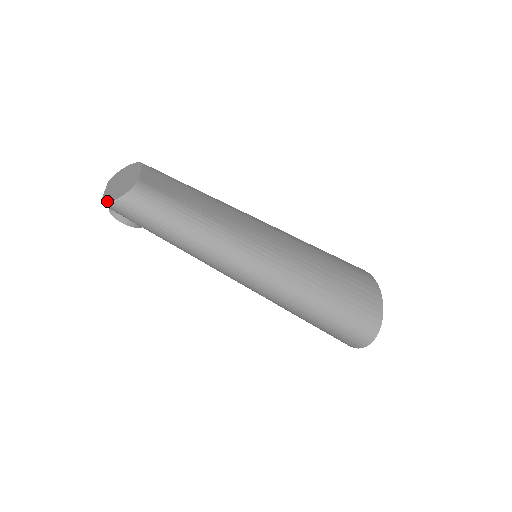
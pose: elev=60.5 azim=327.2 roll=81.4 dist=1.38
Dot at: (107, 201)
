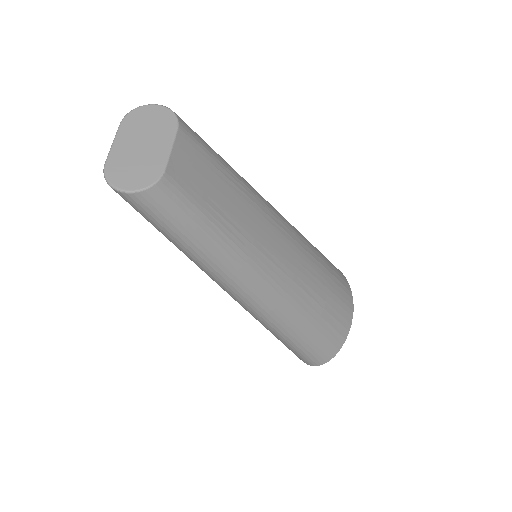
Dot at: (112, 180)
